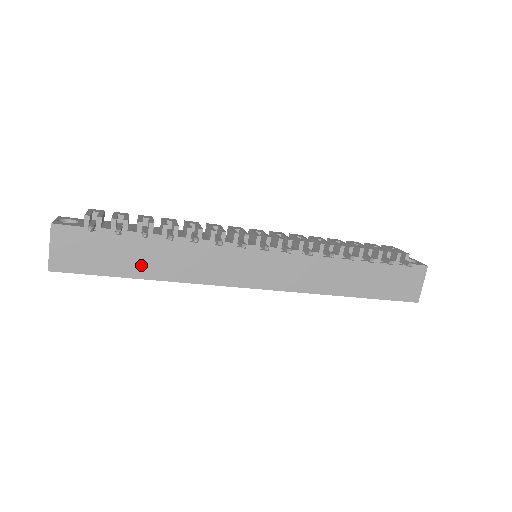
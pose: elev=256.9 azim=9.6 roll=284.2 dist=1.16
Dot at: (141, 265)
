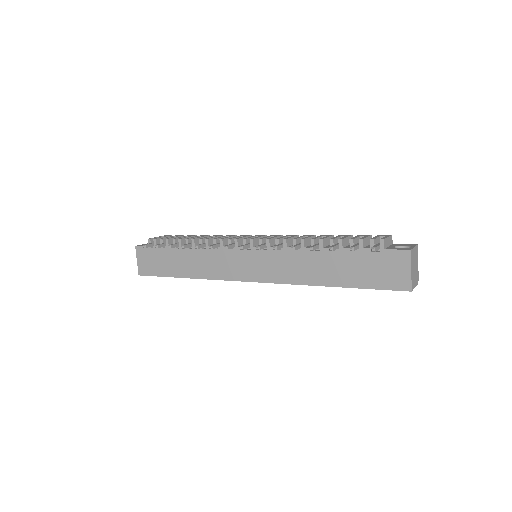
Dot at: (180, 268)
